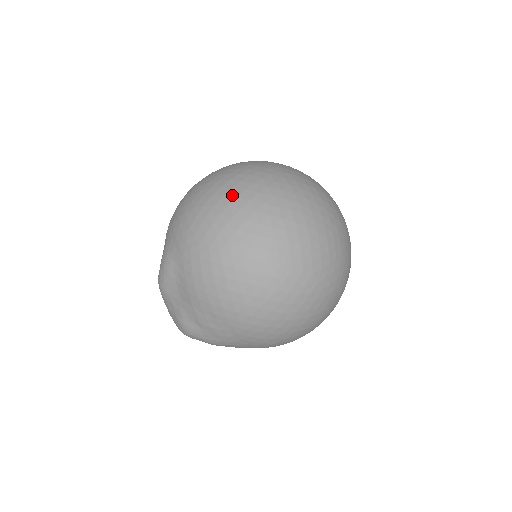
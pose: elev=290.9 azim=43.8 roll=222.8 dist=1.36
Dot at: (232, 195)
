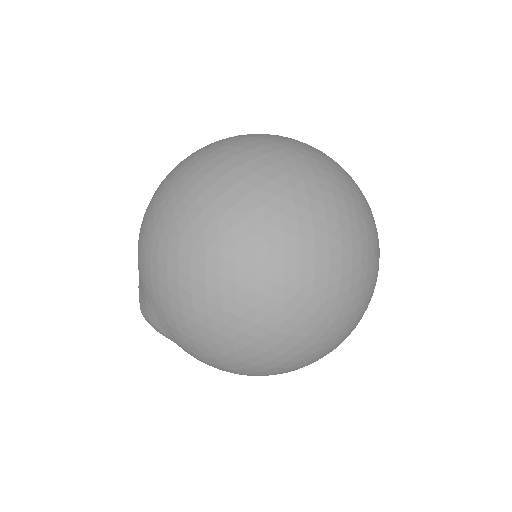
Dot at: (259, 349)
